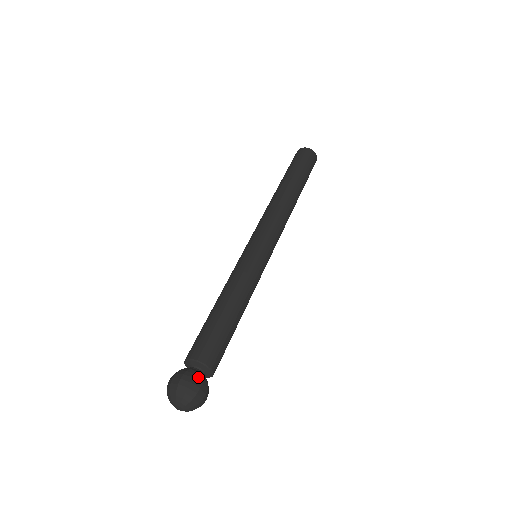
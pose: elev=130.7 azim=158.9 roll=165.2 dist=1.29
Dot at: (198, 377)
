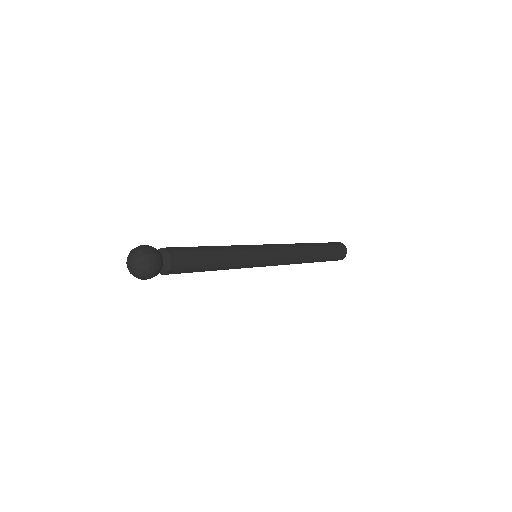
Dot at: occluded
